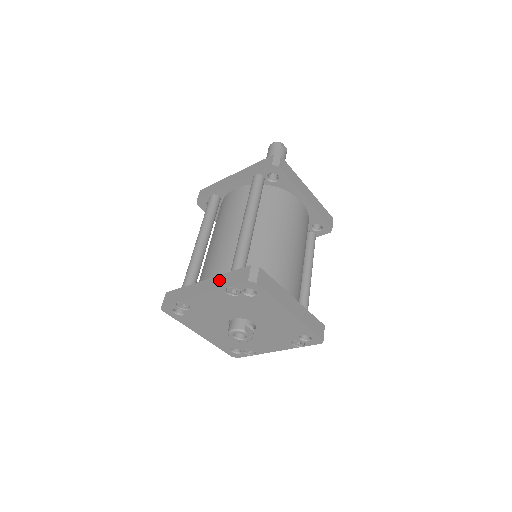
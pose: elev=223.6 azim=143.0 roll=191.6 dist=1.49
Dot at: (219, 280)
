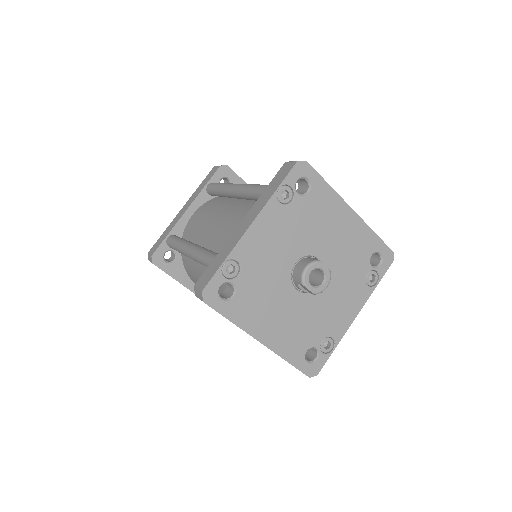
Dot at: (260, 201)
